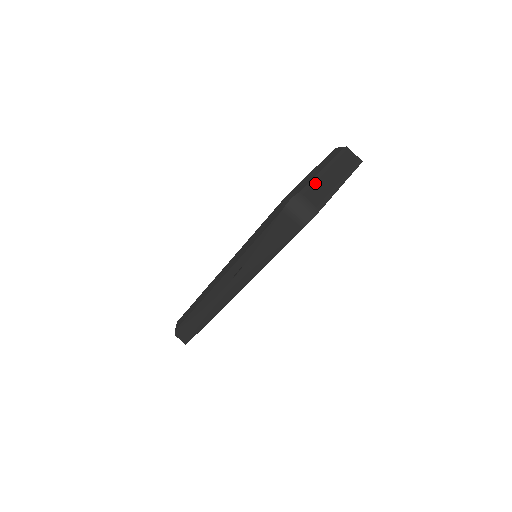
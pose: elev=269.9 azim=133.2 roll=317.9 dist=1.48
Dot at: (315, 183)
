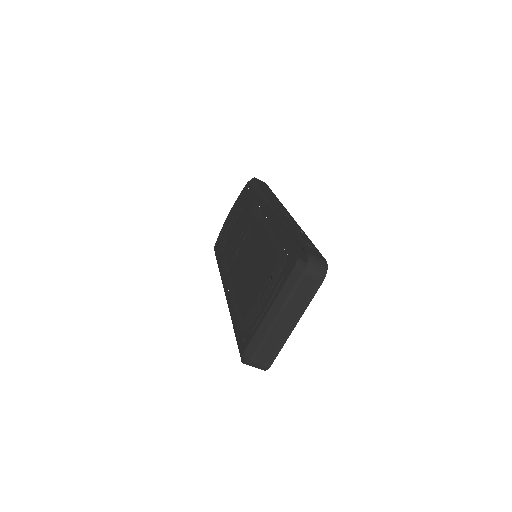
Dot at: (266, 340)
